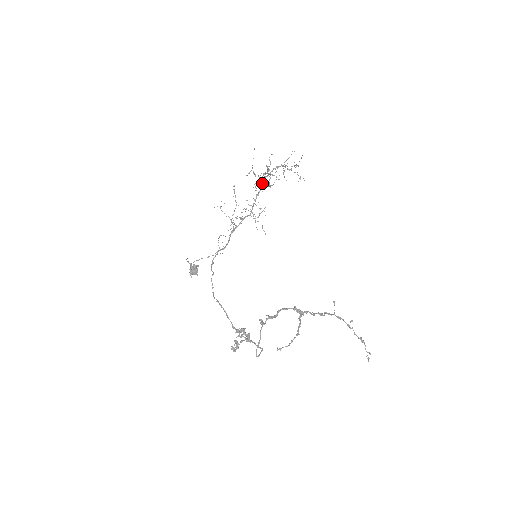
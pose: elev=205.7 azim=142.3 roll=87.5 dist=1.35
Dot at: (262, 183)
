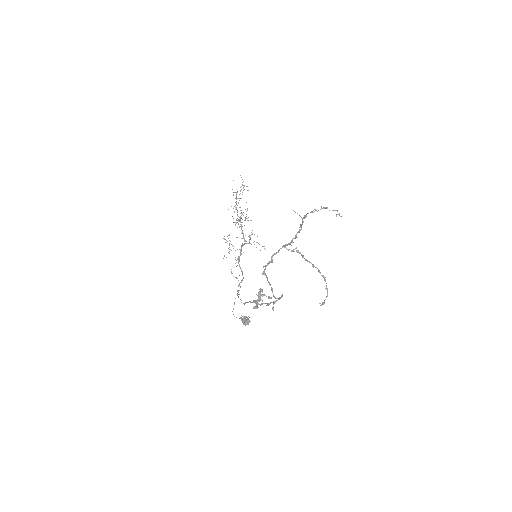
Dot at: (240, 220)
